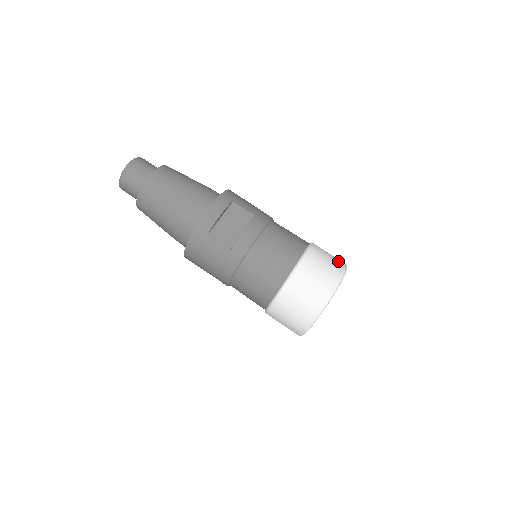
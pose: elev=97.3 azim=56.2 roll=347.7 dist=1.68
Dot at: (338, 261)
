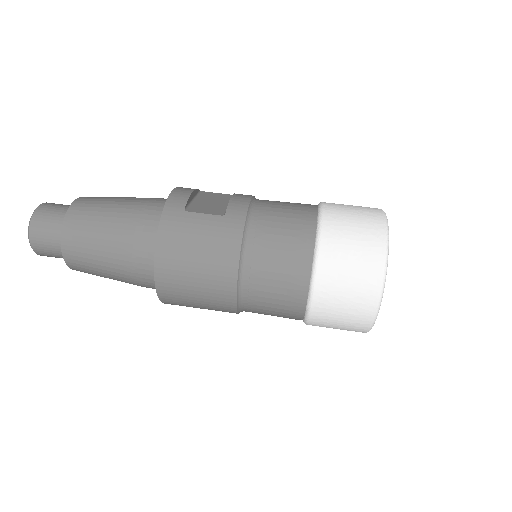
Dot at: occluded
